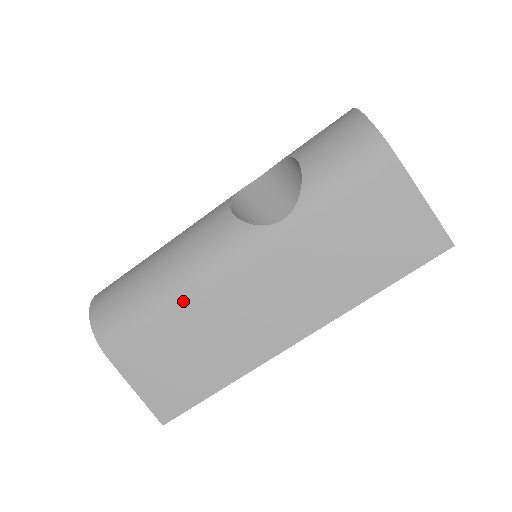
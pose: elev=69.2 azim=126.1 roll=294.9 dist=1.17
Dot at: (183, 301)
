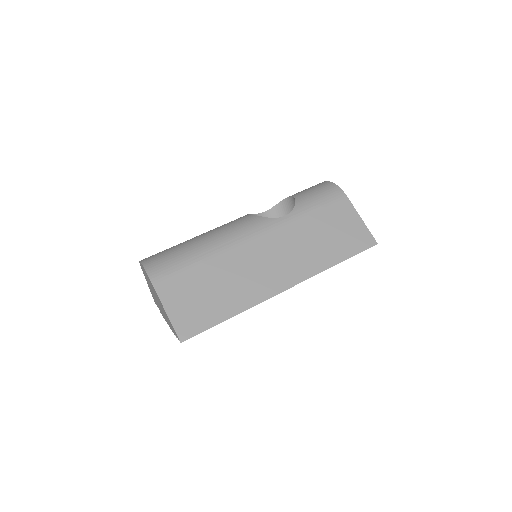
Dot at: (216, 253)
